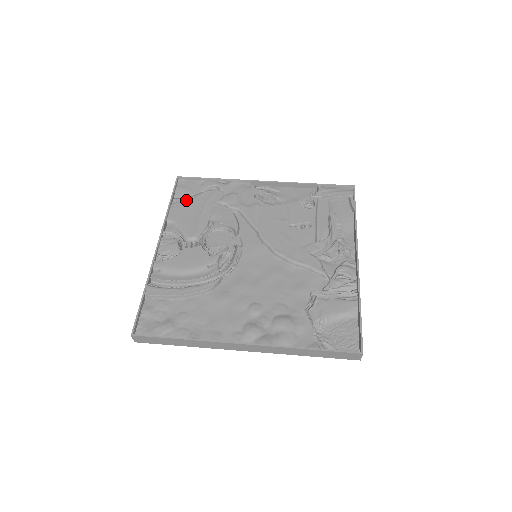
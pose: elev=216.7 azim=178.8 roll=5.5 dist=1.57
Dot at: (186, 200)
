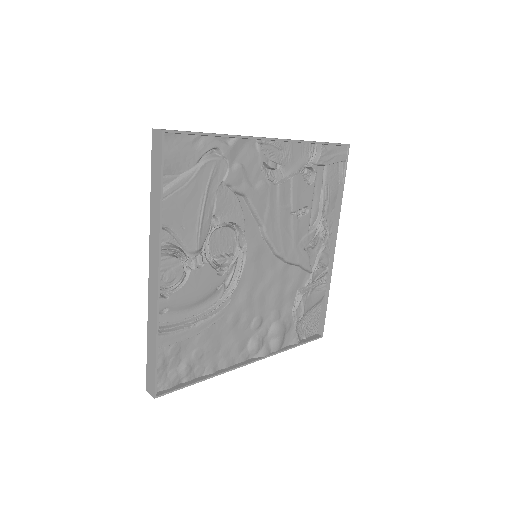
Dot at: (181, 183)
